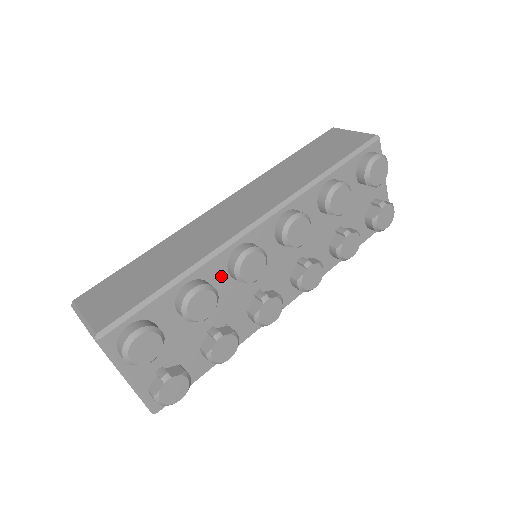
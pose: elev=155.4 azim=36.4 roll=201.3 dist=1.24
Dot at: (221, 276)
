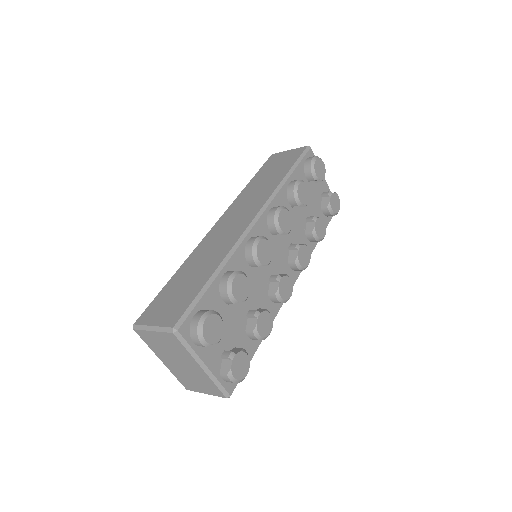
Dot at: (243, 267)
